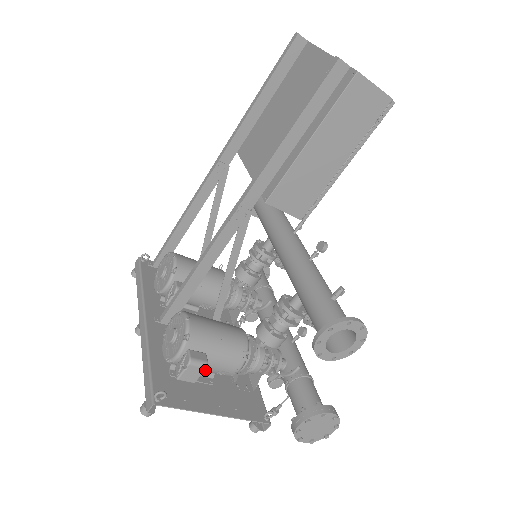
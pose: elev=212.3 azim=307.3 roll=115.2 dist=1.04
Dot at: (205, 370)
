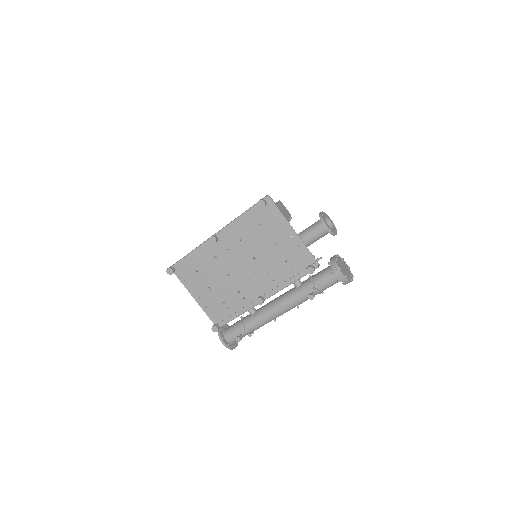
Dot at: occluded
